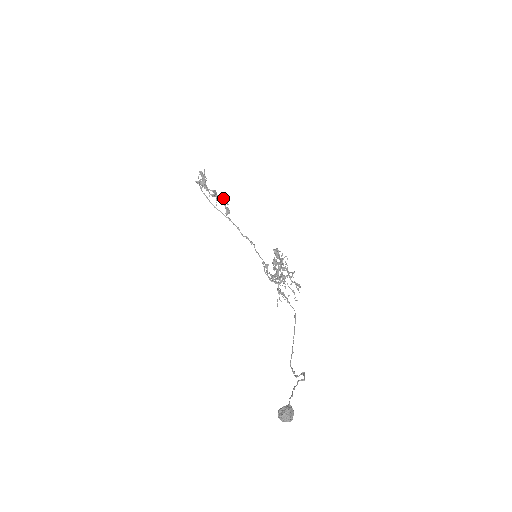
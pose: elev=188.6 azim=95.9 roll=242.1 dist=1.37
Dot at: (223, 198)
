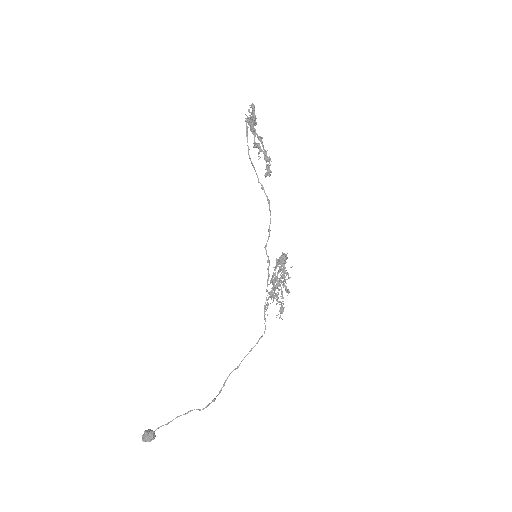
Dot at: (264, 155)
